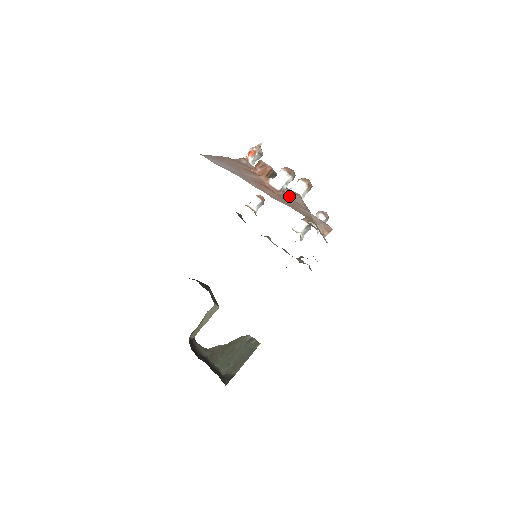
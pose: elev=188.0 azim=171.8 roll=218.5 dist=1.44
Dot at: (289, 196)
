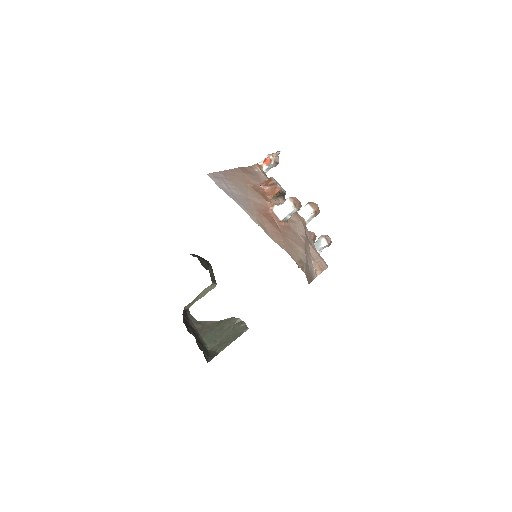
Dot at: (291, 225)
